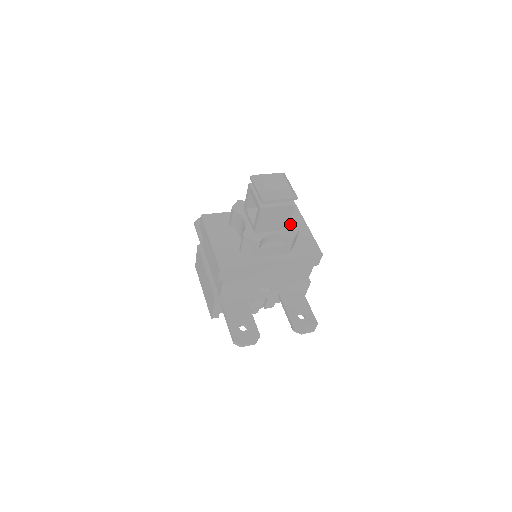
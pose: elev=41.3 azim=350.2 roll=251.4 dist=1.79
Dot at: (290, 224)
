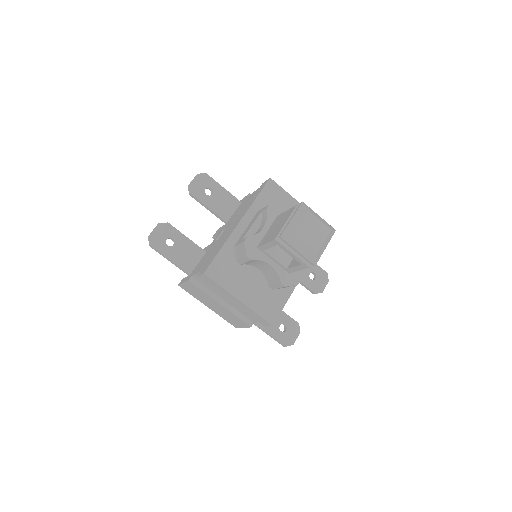
Dot at: occluded
